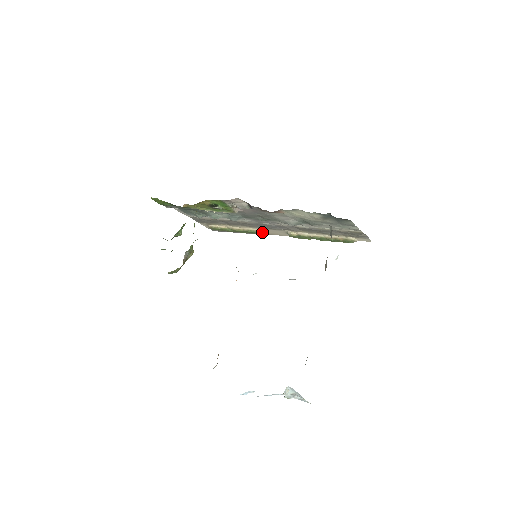
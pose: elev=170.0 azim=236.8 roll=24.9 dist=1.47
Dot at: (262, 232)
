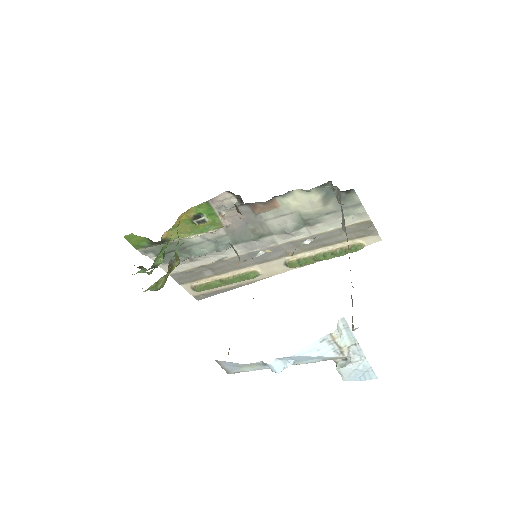
Dot at: (255, 272)
